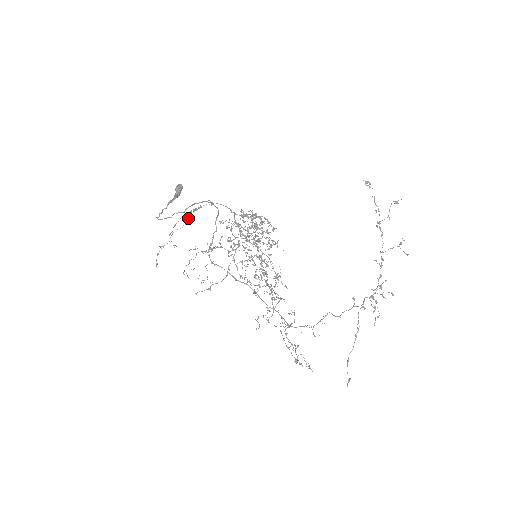
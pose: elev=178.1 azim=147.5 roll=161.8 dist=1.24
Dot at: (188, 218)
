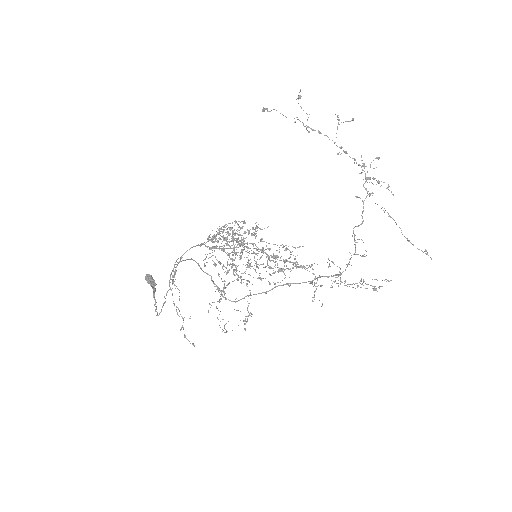
Dot at: occluded
